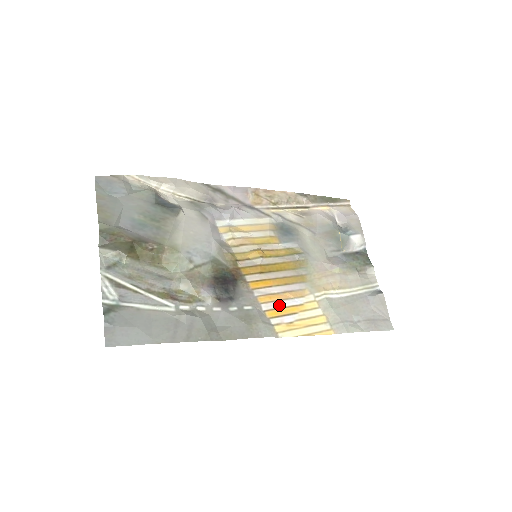
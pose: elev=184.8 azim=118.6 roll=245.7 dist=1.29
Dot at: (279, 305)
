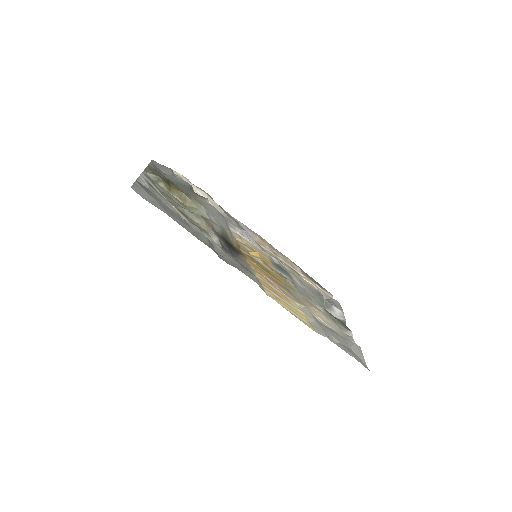
Dot at: (270, 285)
